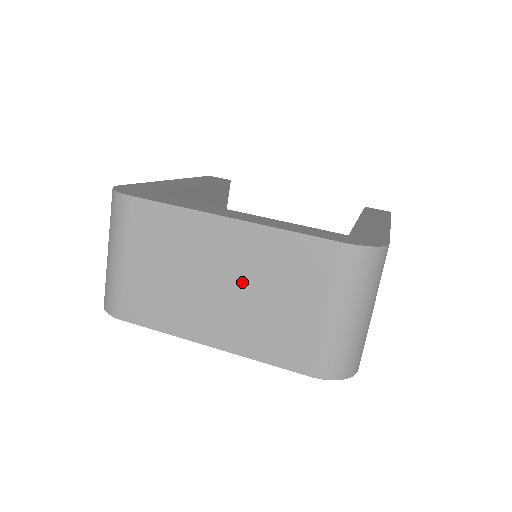
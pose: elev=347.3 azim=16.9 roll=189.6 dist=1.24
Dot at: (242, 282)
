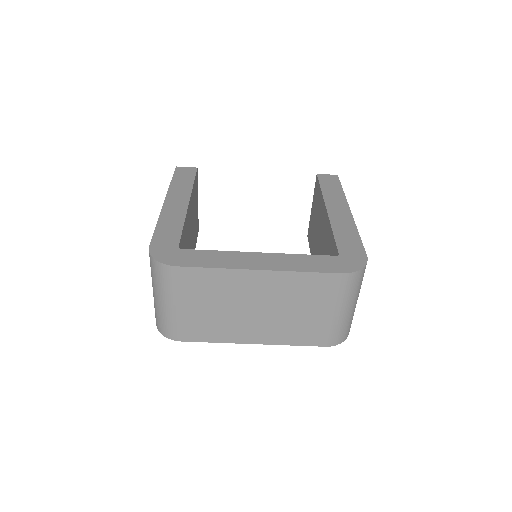
Dot at: (273, 305)
